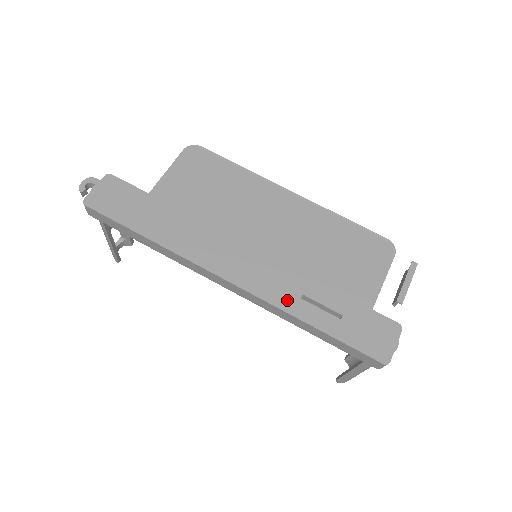
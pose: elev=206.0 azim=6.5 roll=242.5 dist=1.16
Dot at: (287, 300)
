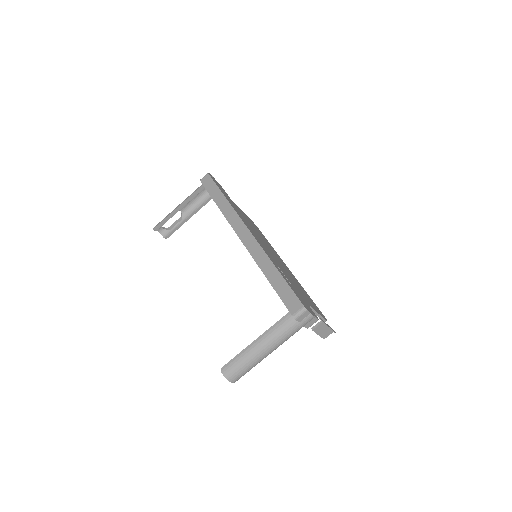
Dot at: (270, 257)
